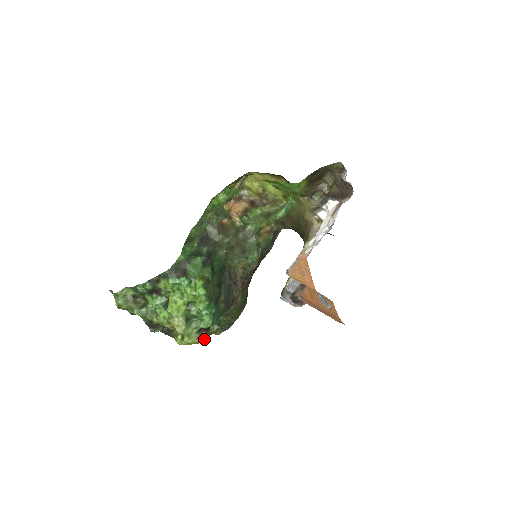
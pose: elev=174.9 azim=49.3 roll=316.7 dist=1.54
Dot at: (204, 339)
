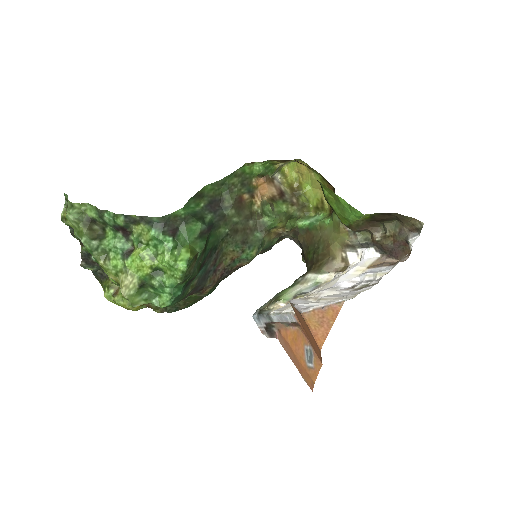
Dot at: (138, 308)
